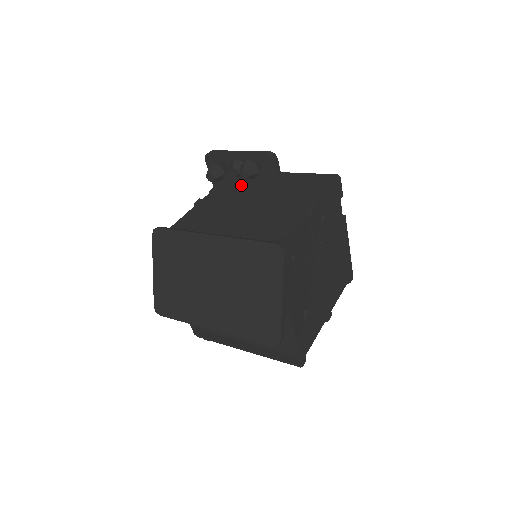
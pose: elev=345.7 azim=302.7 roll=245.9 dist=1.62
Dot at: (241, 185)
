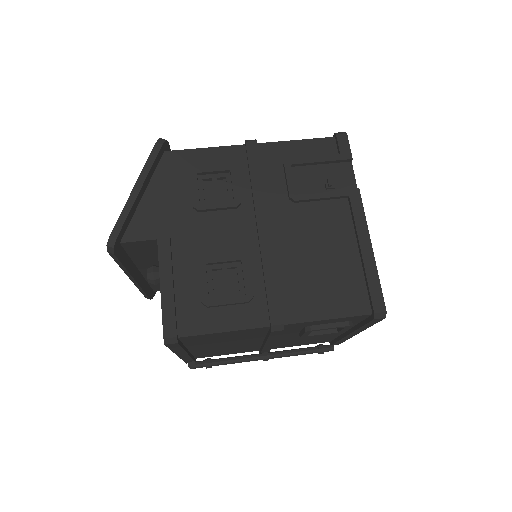
Dot at: occluded
